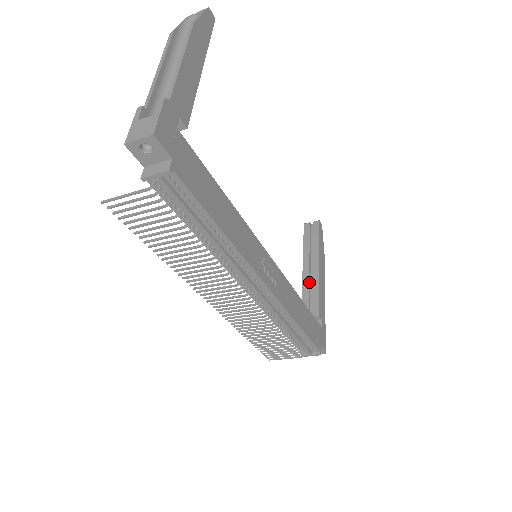
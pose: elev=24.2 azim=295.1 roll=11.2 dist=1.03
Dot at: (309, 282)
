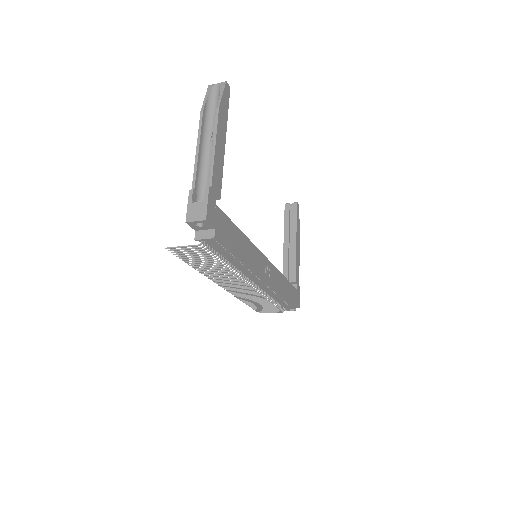
Dot at: (288, 254)
